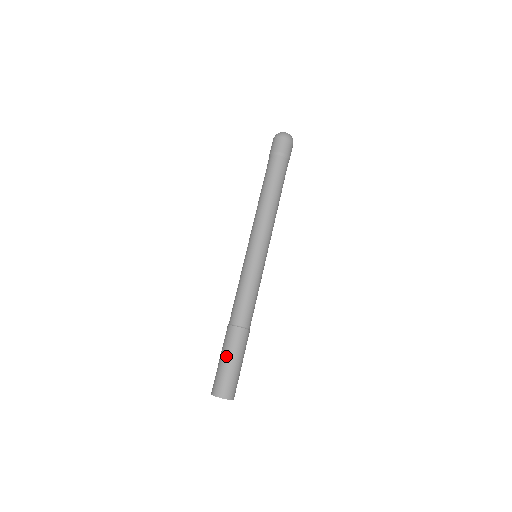
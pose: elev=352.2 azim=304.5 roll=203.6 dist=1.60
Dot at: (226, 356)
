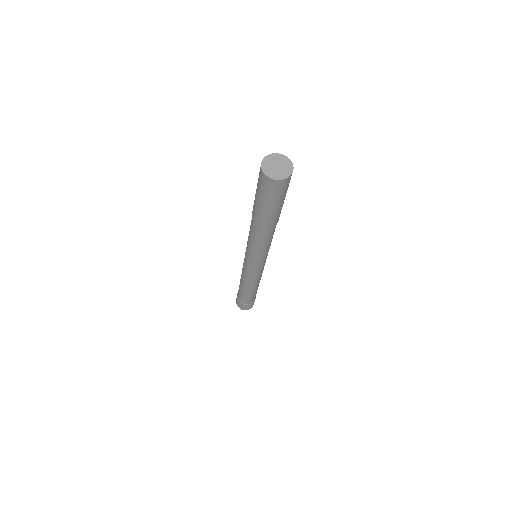
Dot at: occluded
